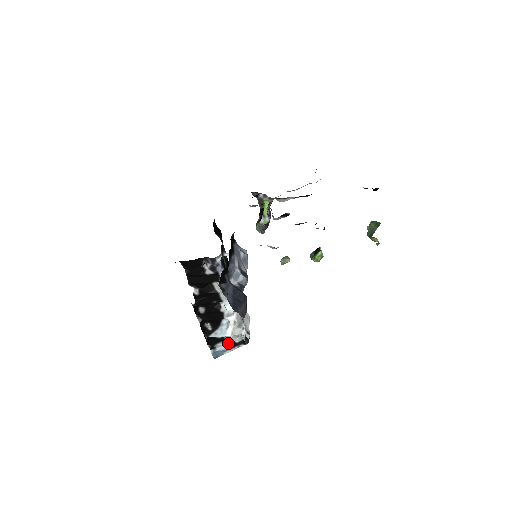
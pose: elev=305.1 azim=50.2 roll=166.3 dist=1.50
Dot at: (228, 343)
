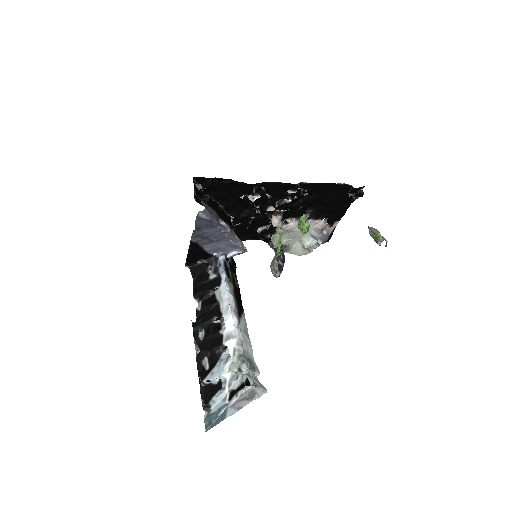
Dot at: (226, 395)
